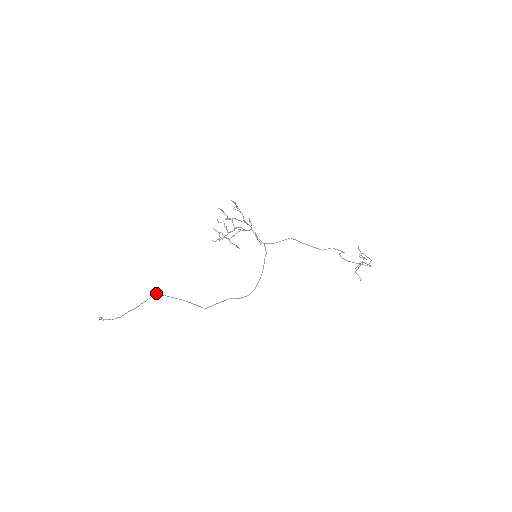
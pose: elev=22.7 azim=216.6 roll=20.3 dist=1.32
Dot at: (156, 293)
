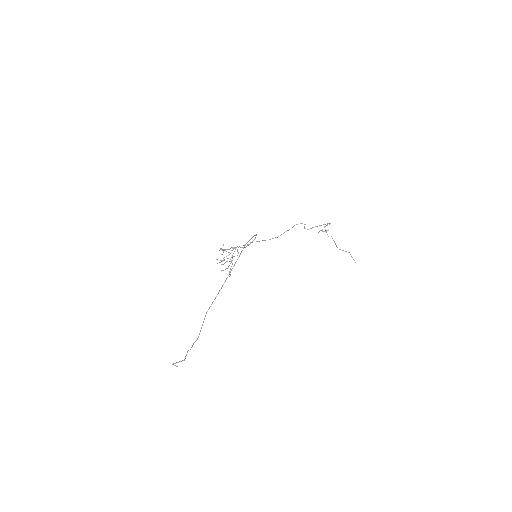
Dot at: (206, 313)
